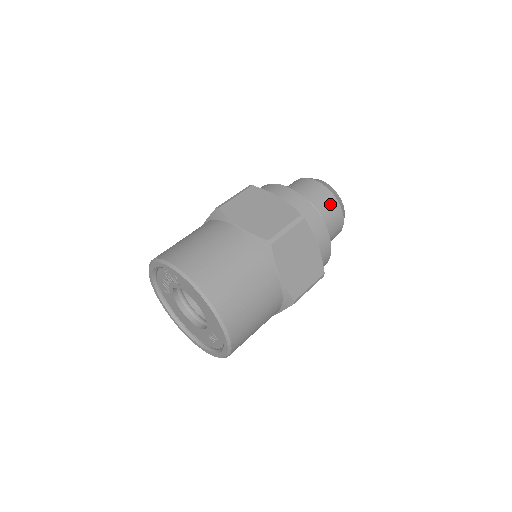
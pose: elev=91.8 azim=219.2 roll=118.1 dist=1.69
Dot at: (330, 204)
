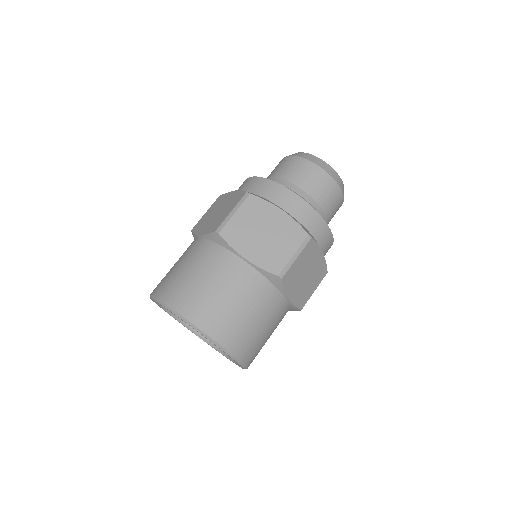
Dot at: (300, 168)
